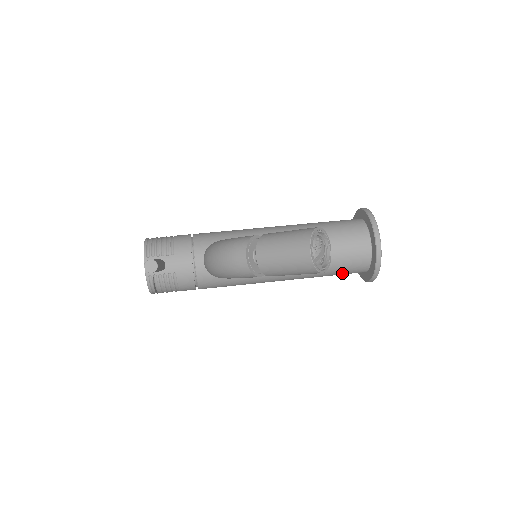
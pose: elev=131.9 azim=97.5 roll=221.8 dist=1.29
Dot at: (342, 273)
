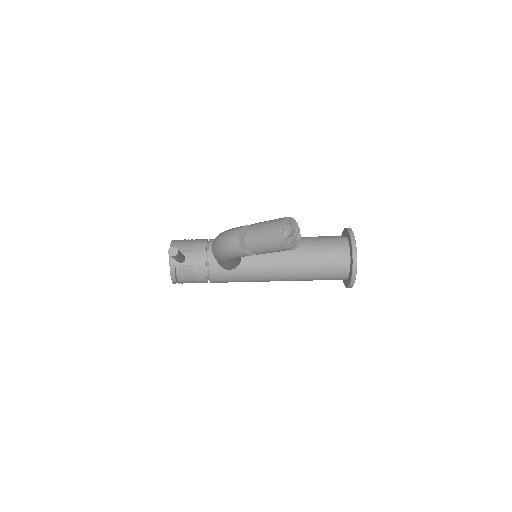
Dot at: (327, 278)
